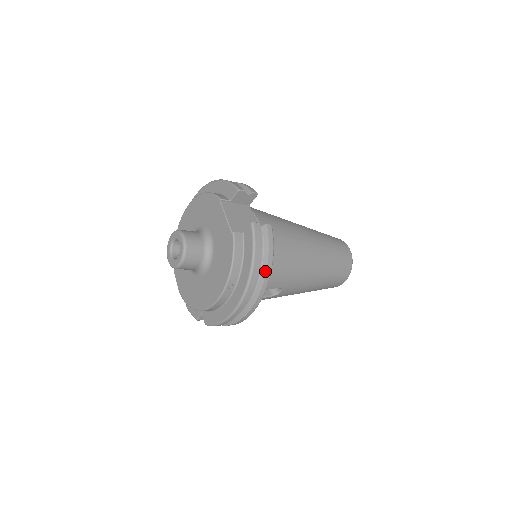
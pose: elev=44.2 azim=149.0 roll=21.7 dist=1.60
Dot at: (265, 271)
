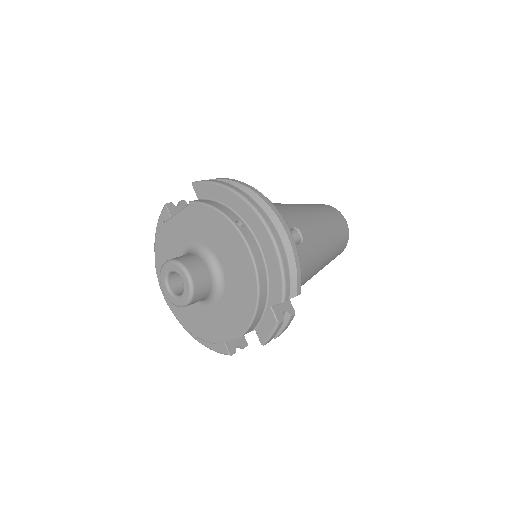
Dot at: (245, 187)
